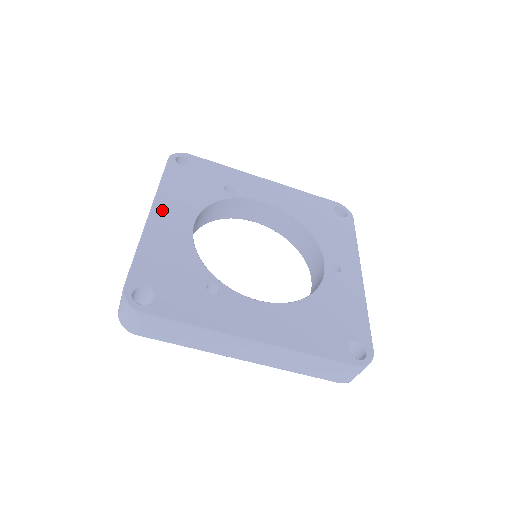
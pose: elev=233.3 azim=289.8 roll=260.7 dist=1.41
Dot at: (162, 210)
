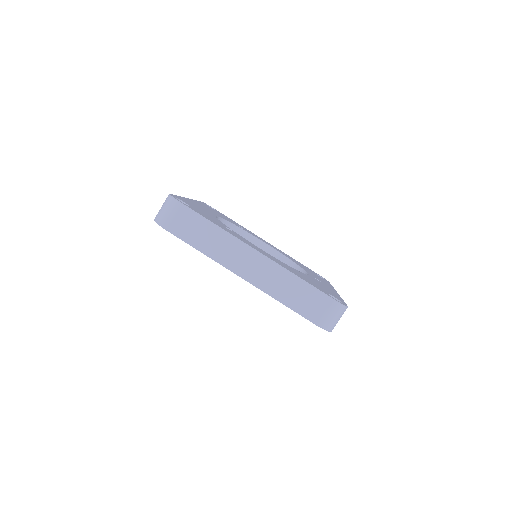
Dot at: occluded
